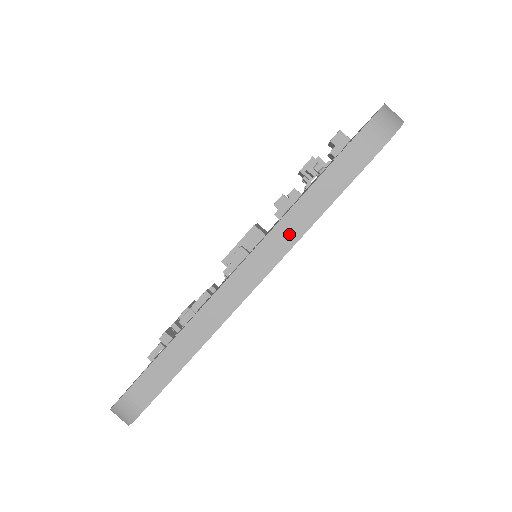
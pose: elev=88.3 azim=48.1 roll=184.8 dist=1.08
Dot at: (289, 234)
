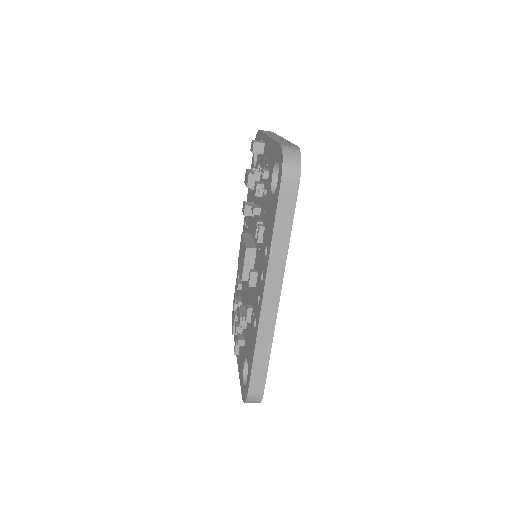
Dot at: (279, 262)
